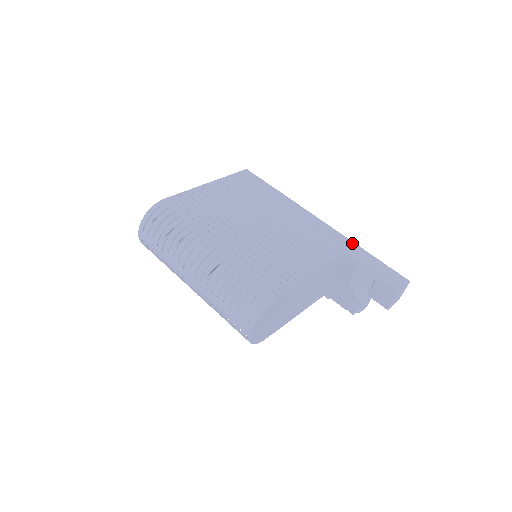
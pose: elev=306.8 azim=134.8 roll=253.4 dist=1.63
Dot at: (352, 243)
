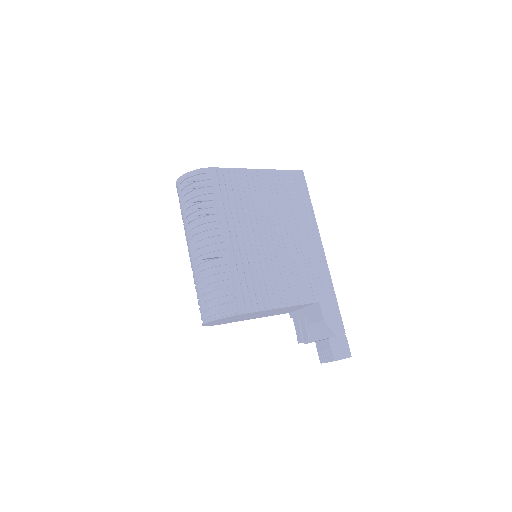
Dot at: (334, 297)
